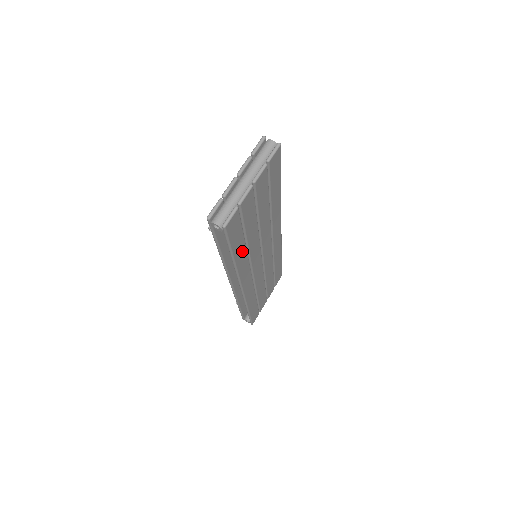
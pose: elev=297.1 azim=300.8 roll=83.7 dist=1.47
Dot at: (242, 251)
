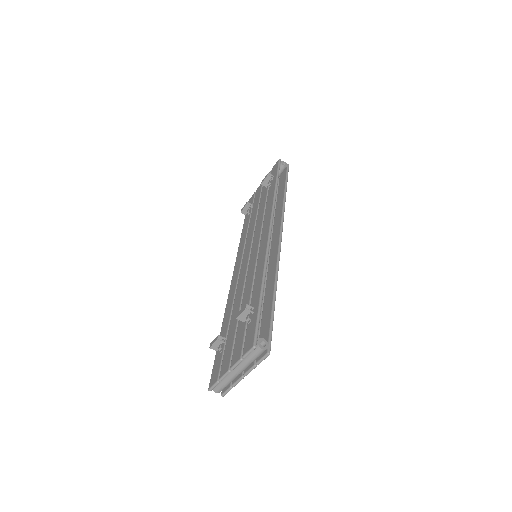
Dot at: occluded
